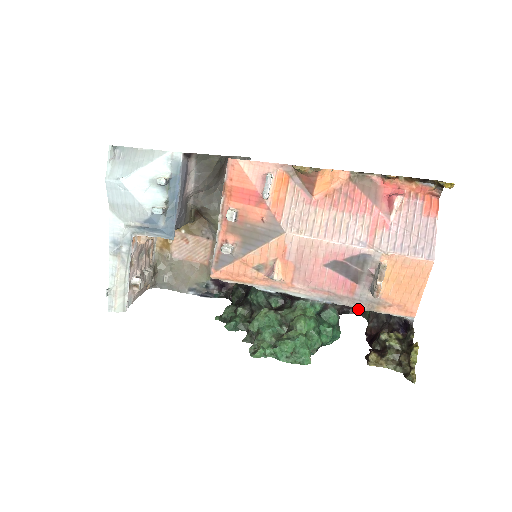
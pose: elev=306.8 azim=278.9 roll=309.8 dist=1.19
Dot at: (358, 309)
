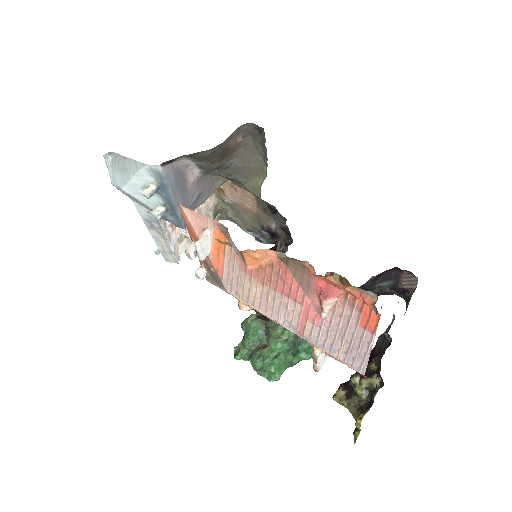
Dot at: (404, 294)
